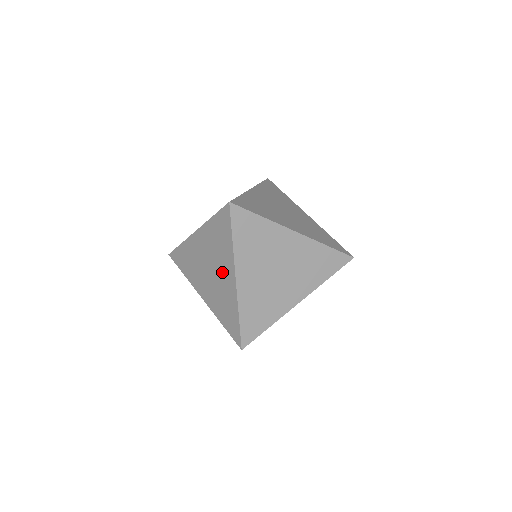
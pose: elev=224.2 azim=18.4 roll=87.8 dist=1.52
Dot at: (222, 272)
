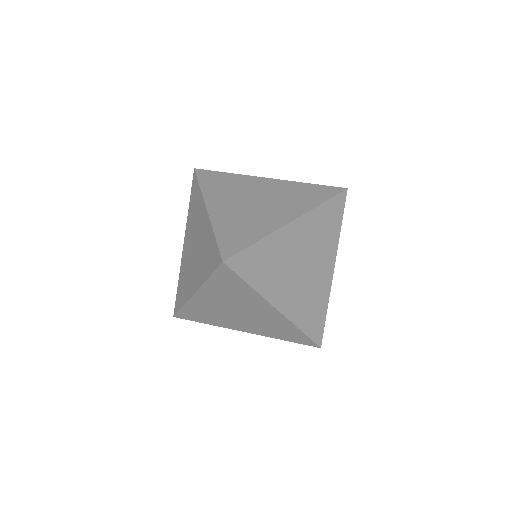
Dot at: (195, 269)
